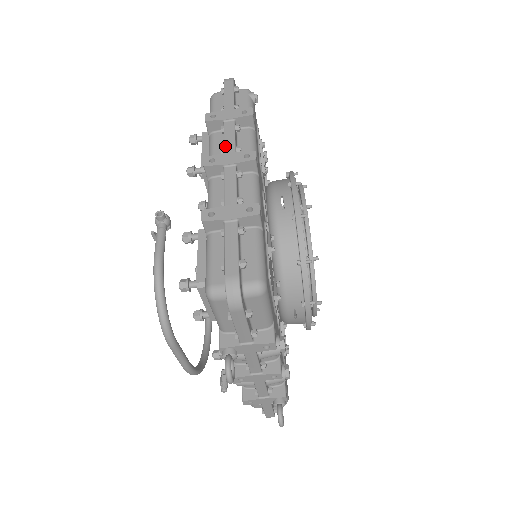
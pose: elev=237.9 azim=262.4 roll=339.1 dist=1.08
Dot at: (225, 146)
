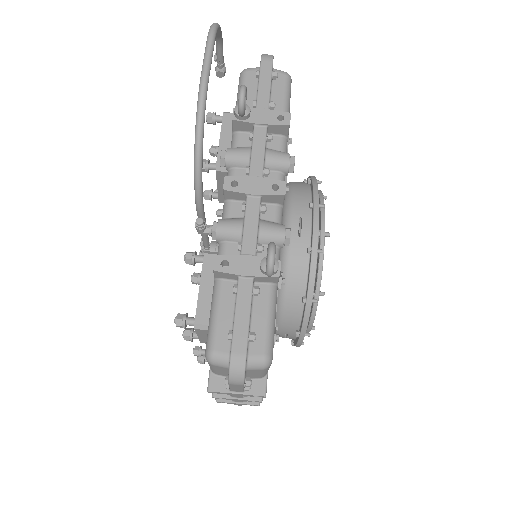
Dot at: occluded
